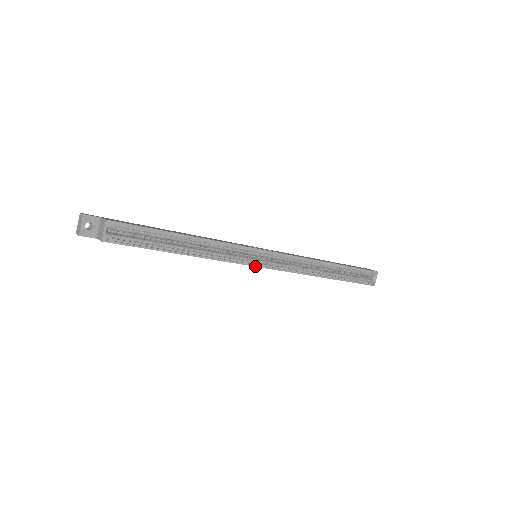
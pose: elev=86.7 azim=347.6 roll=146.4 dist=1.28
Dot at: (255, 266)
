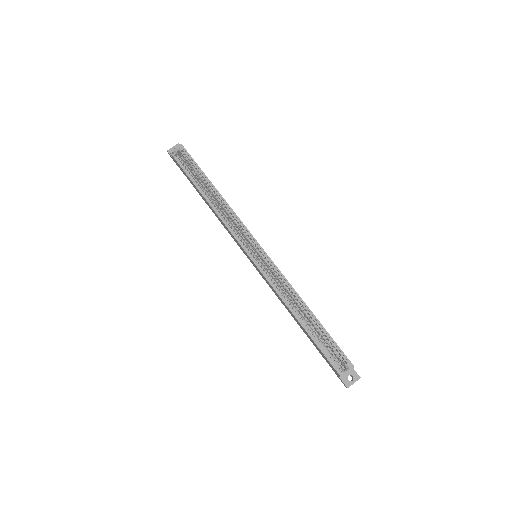
Dot at: (241, 245)
